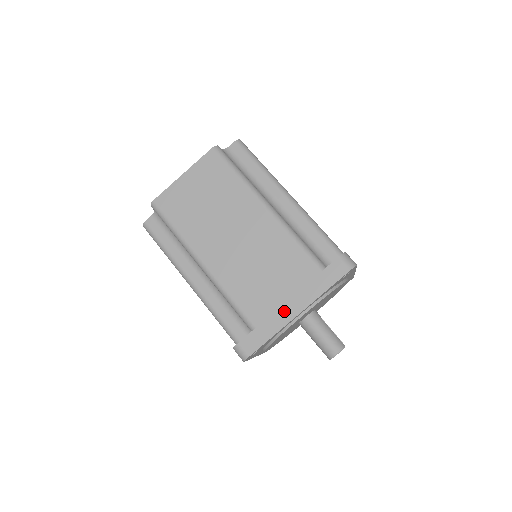
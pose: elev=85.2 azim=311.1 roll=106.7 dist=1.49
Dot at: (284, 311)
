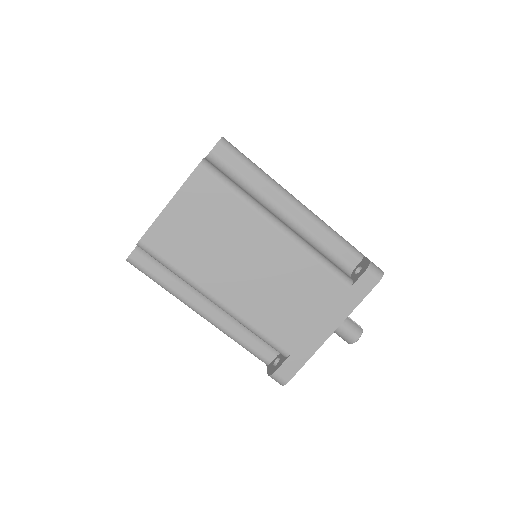
Dot at: (317, 333)
